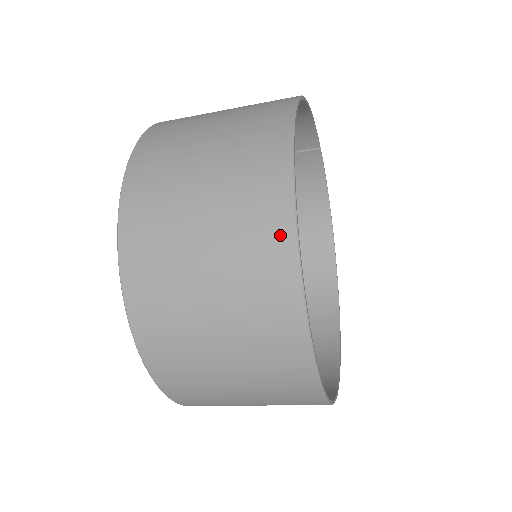
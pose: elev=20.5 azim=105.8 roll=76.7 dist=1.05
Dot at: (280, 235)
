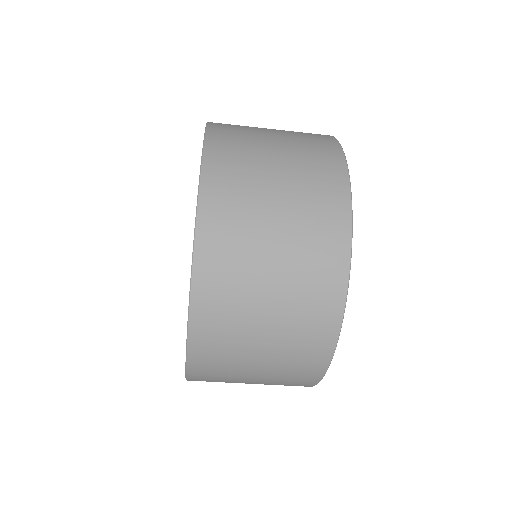
Dot at: (325, 137)
